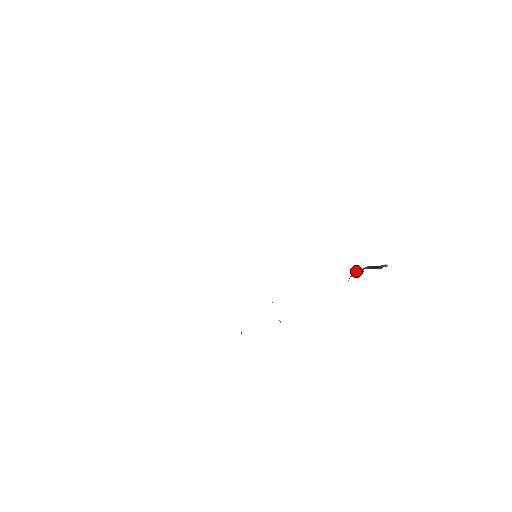
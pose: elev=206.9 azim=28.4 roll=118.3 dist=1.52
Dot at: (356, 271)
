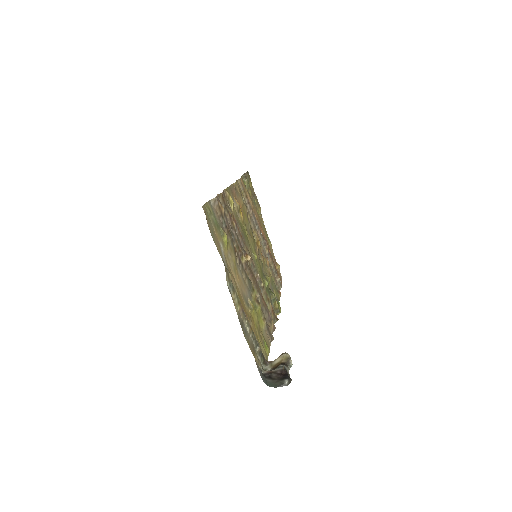
Dot at: (283, 356)
